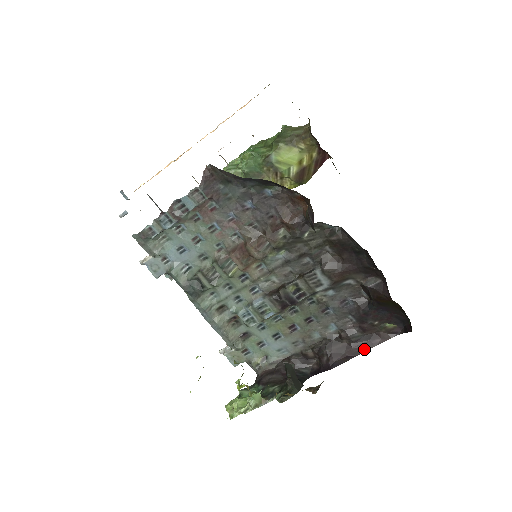
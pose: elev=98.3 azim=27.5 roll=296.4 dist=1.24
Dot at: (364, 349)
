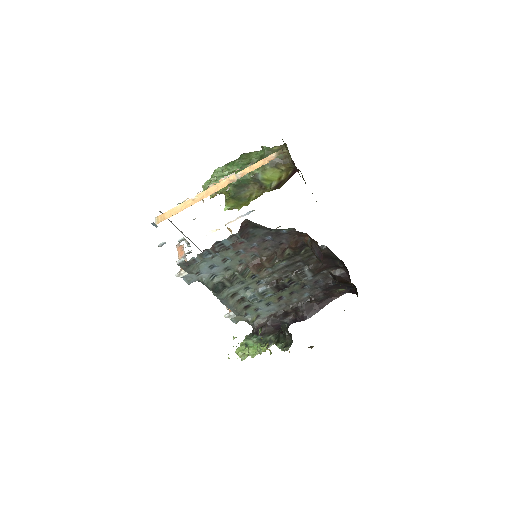
Dot at: (325, 305)
